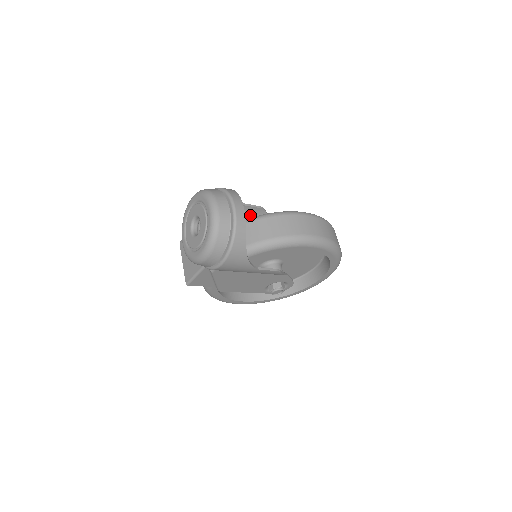
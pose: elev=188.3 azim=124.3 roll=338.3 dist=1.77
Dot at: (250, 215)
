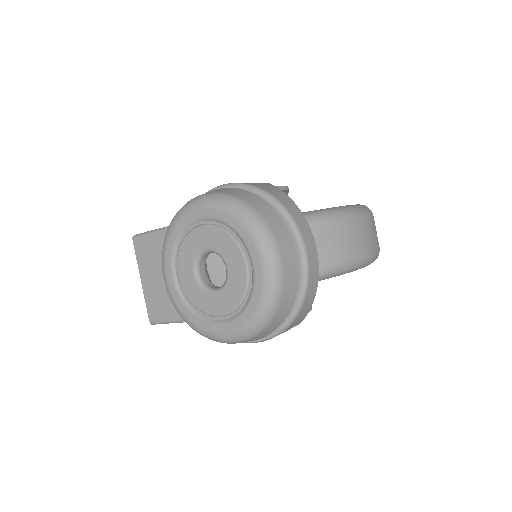
Dot at: occluded
